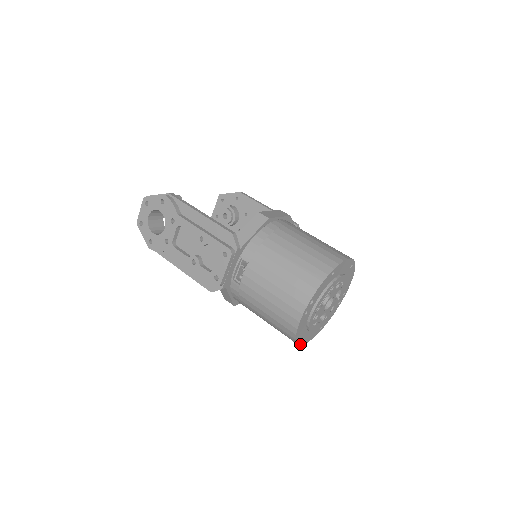
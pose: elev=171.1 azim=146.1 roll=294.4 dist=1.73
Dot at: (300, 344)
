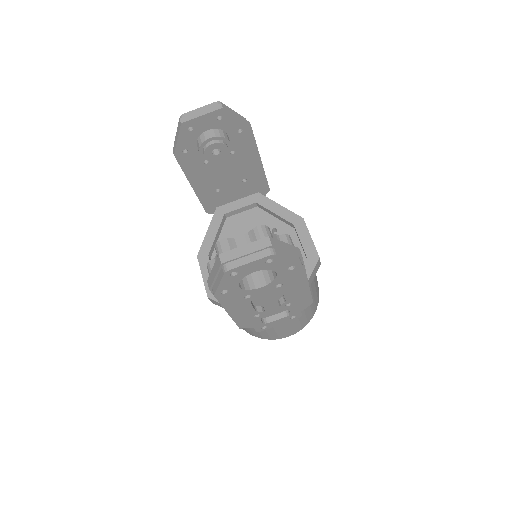
Dot at: occluded
